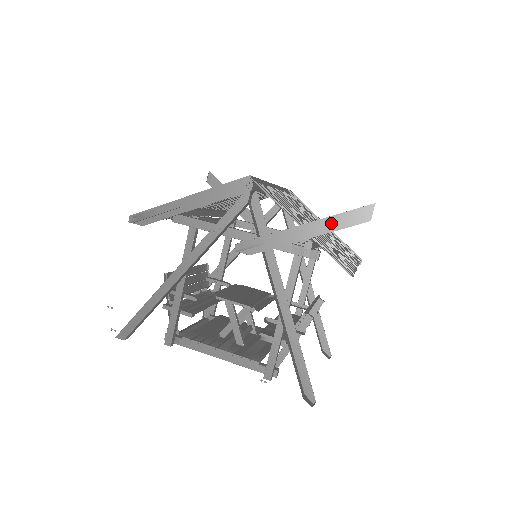
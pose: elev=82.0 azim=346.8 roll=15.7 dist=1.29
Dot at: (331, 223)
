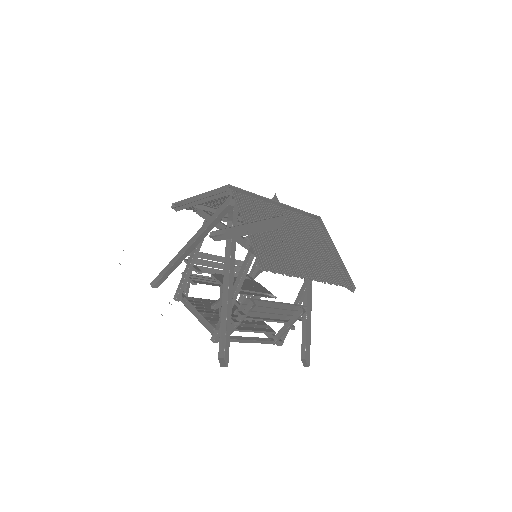
Dot at: (260, 226)
